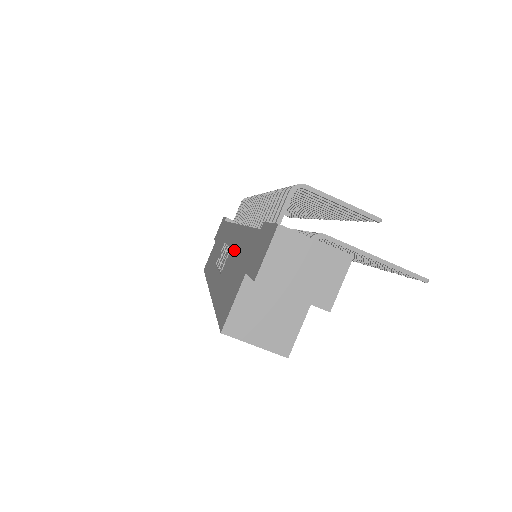
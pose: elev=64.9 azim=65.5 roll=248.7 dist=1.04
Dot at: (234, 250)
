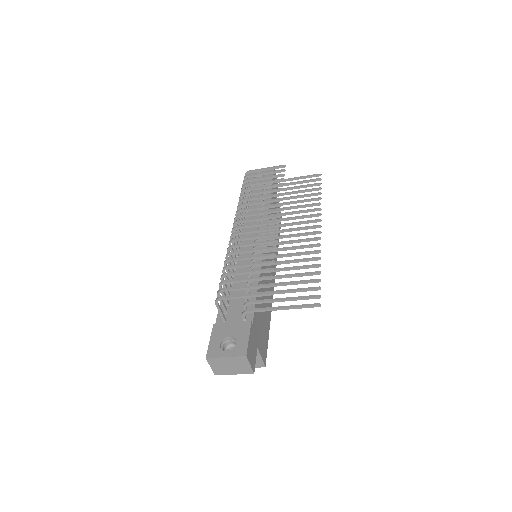
Dot at: occluded
